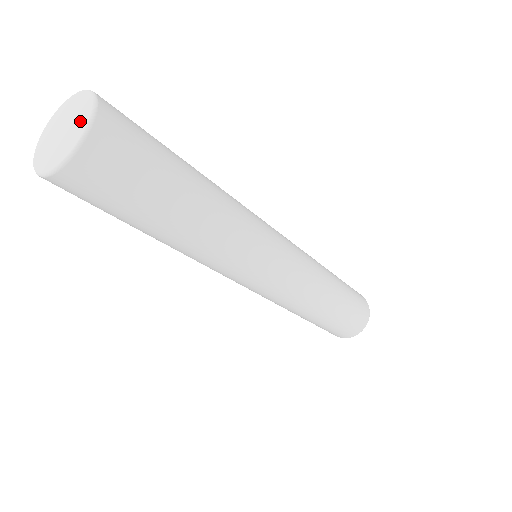
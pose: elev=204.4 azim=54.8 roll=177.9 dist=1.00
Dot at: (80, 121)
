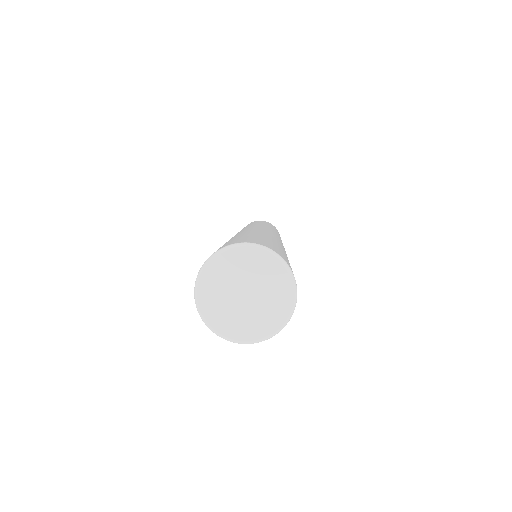
Dot at: (278, 299)
